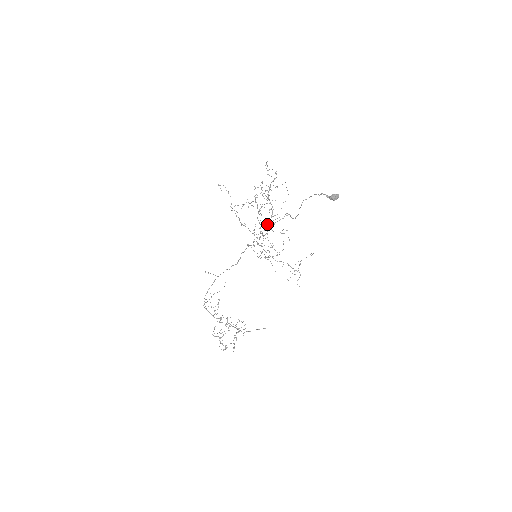
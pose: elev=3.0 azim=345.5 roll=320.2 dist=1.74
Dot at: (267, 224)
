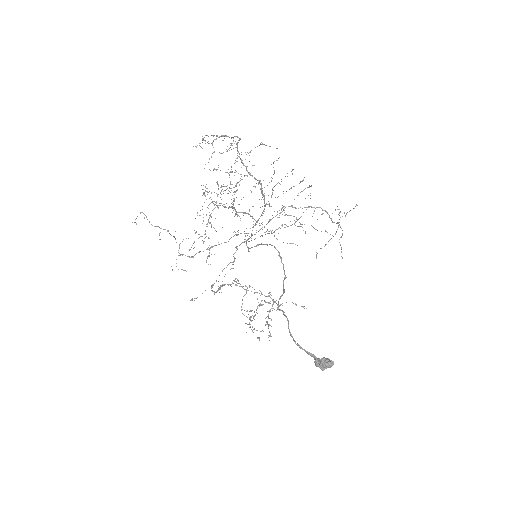
Dot at: (248, 248)
